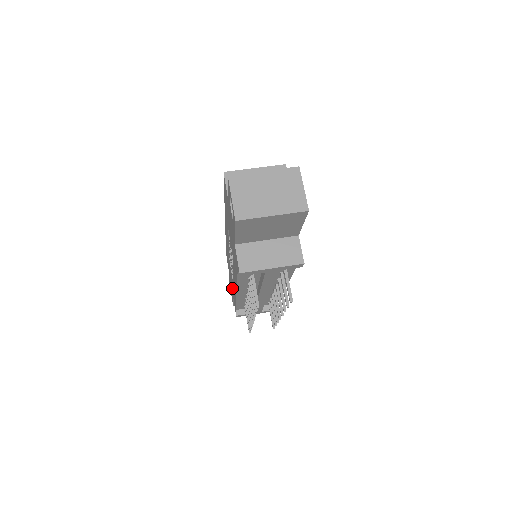
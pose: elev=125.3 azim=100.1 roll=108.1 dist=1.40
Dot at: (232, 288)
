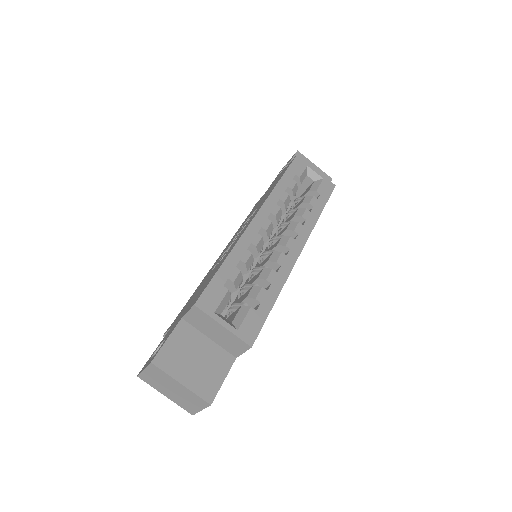
Dot at: (261, 199)
